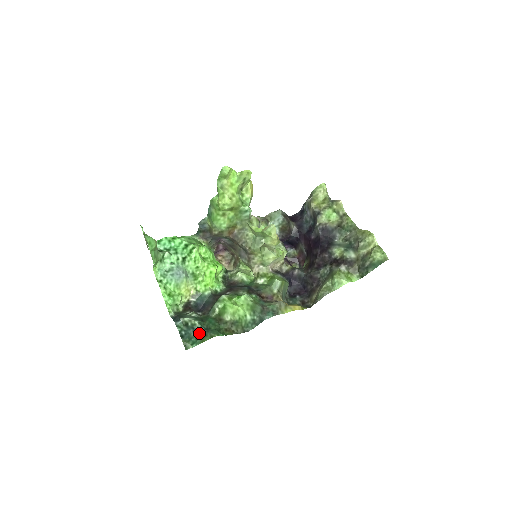
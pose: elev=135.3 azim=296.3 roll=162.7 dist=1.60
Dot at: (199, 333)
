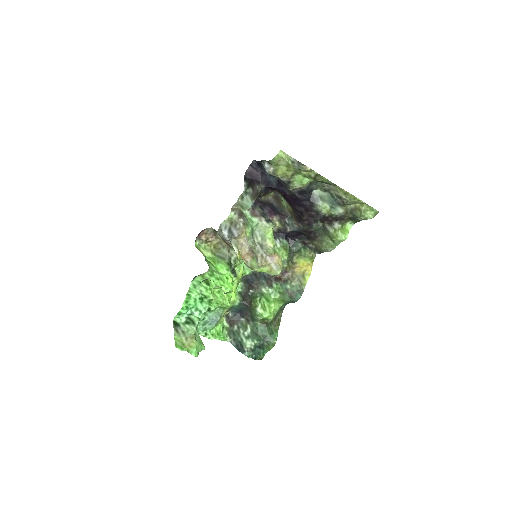
Dot at: (262, 345)
